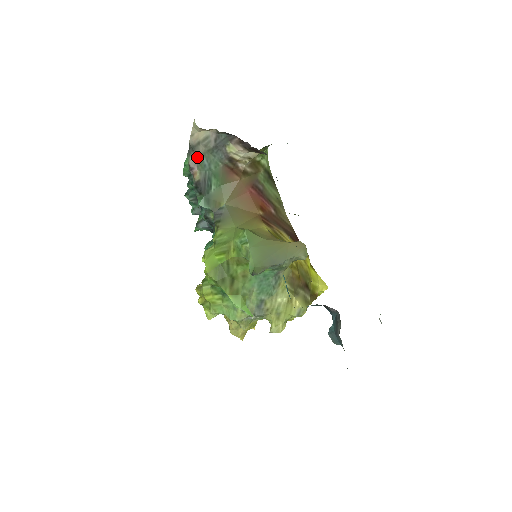
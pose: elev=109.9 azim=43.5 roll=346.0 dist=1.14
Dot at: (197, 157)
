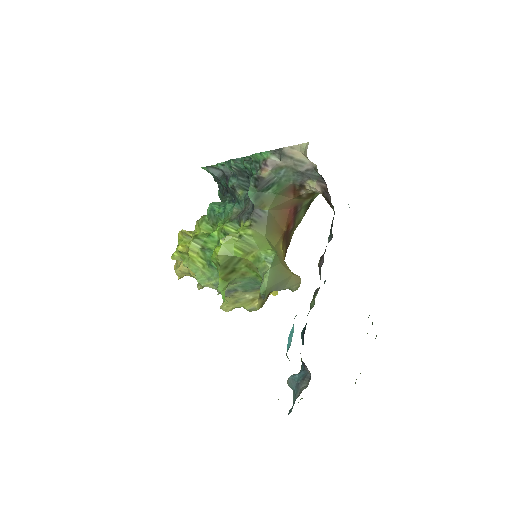
Dot at: (279, 163)
